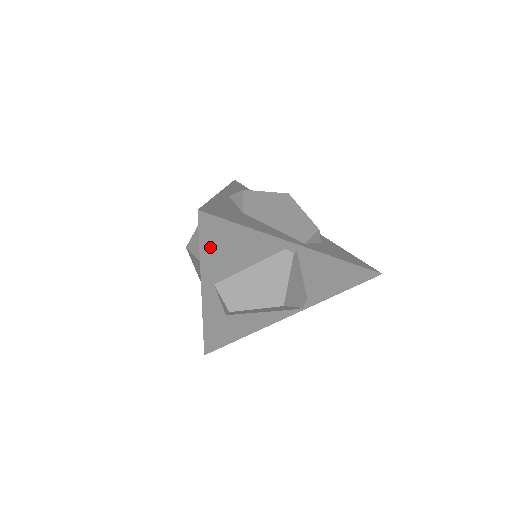
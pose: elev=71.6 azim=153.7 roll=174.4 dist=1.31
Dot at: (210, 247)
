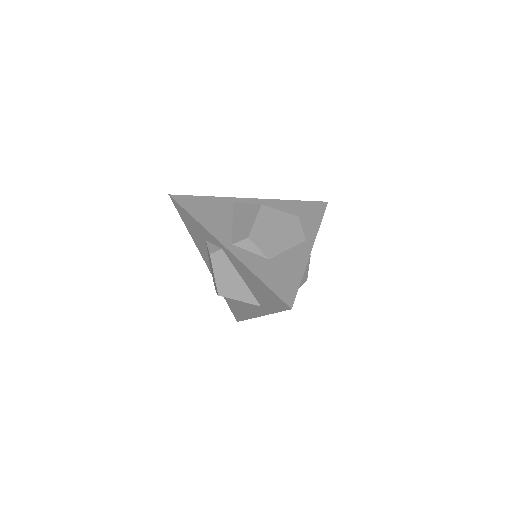
Dot at: occluded
